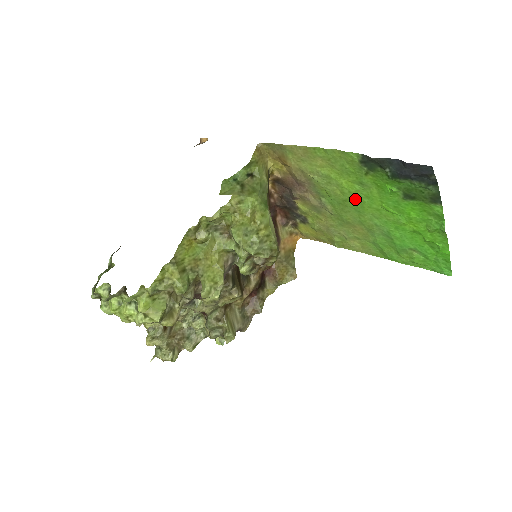
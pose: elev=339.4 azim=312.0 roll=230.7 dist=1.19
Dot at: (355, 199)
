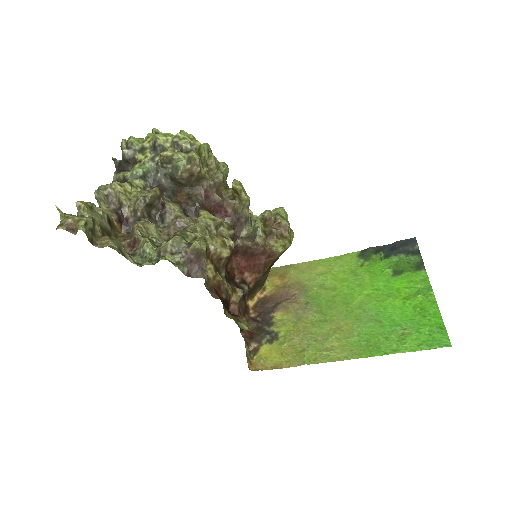
Dot at: (346, 292)
